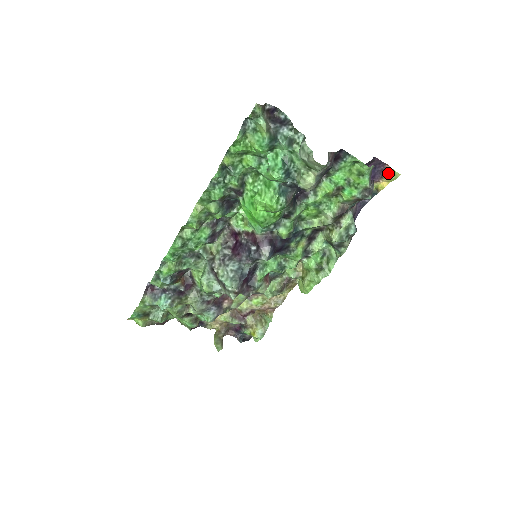
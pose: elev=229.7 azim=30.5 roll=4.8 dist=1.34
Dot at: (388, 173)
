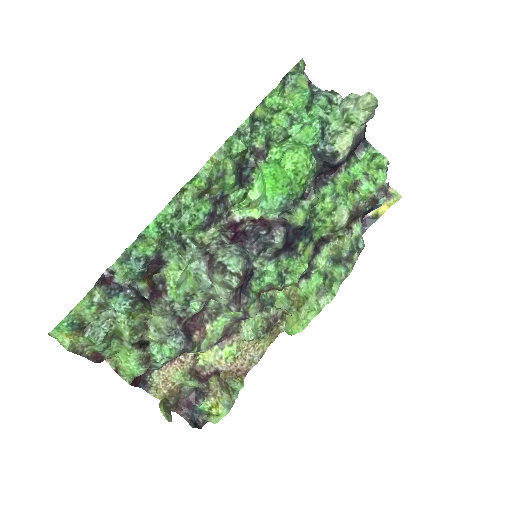
Dot at: (390, 195)
